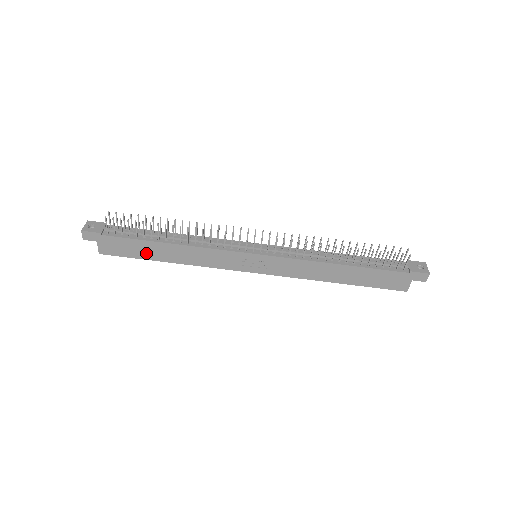
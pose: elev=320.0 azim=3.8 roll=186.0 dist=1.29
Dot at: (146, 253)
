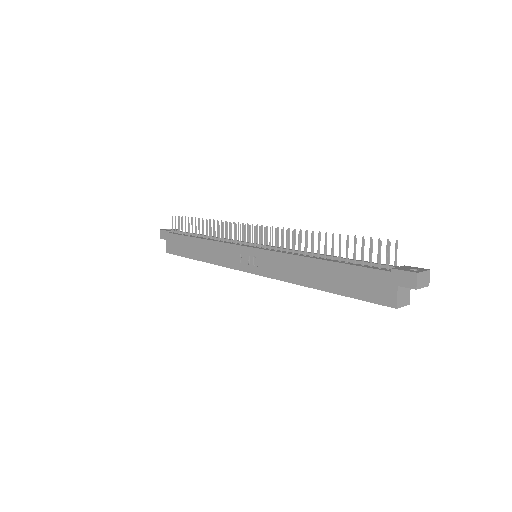
Dot at: (187, 250)
